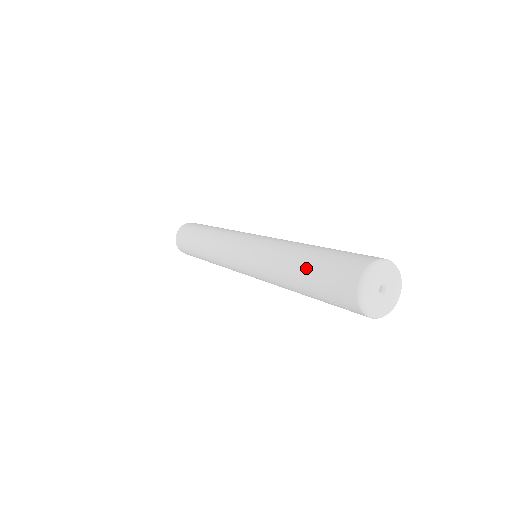
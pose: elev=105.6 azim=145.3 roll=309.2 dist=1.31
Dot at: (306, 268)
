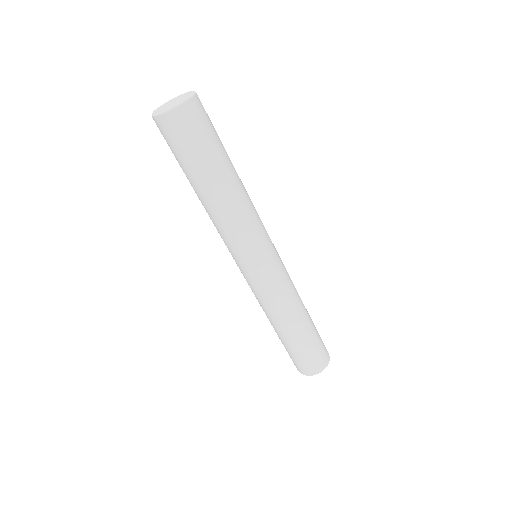
Dot at: (289, 343)
